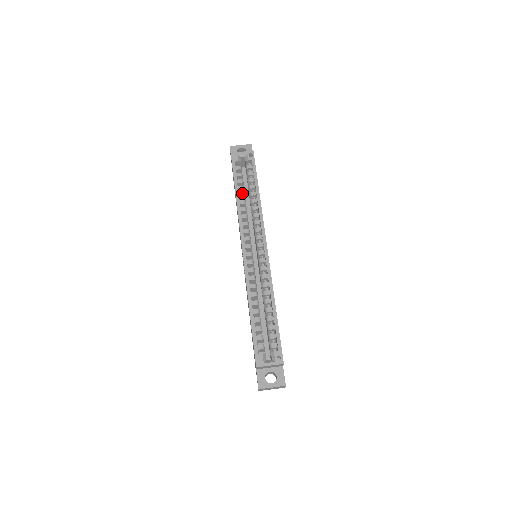
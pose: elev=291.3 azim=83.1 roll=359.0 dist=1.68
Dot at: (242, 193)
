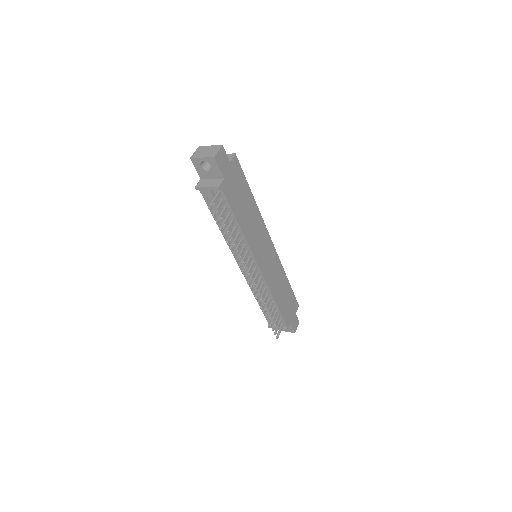
Dot at: occluded
